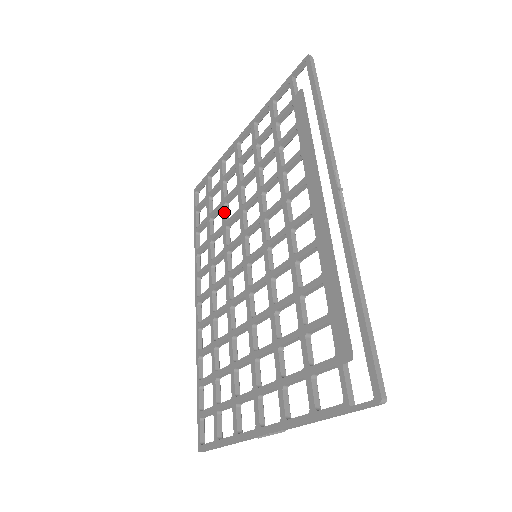
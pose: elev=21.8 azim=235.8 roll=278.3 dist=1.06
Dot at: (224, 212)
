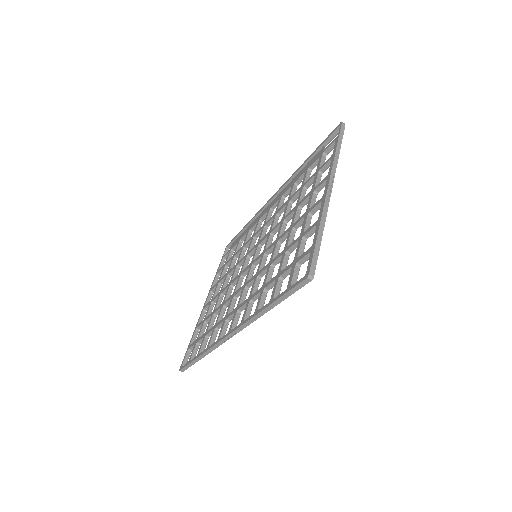
Dot at: (218, 307)
